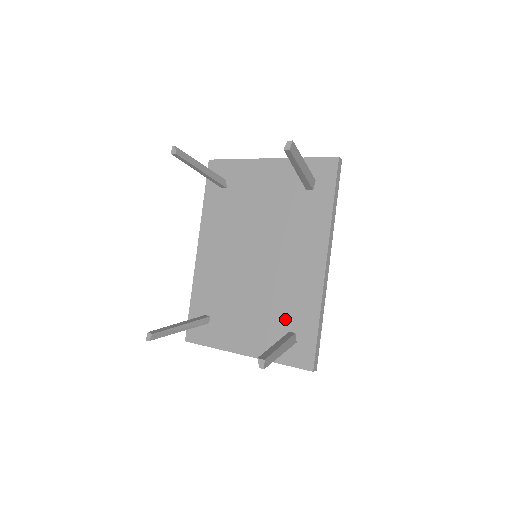
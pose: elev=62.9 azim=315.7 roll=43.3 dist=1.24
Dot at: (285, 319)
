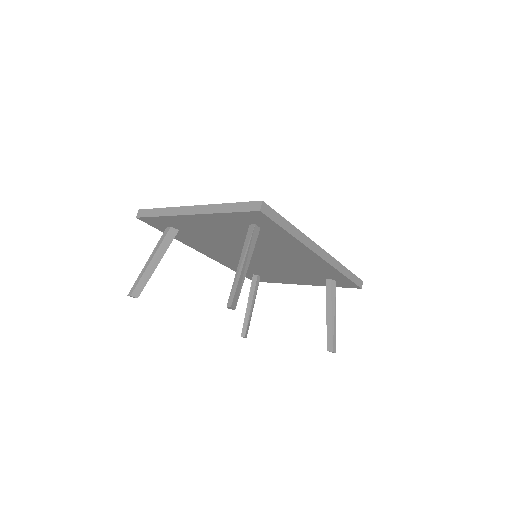
Dot at: (316, 275)
